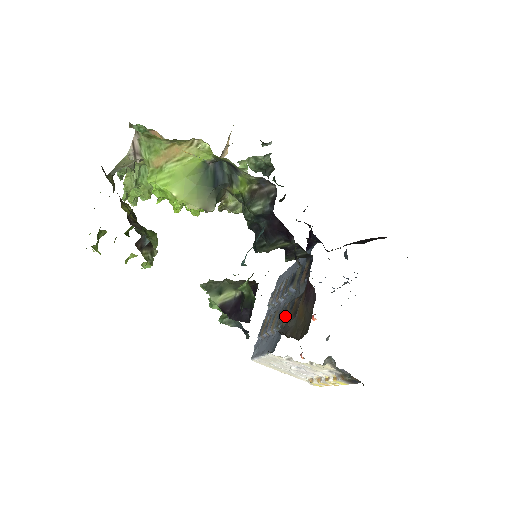
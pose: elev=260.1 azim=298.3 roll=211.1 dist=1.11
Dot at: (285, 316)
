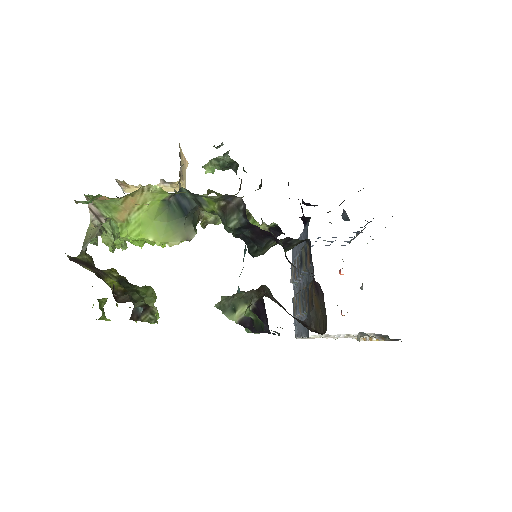
Dot at: (306, 303)
